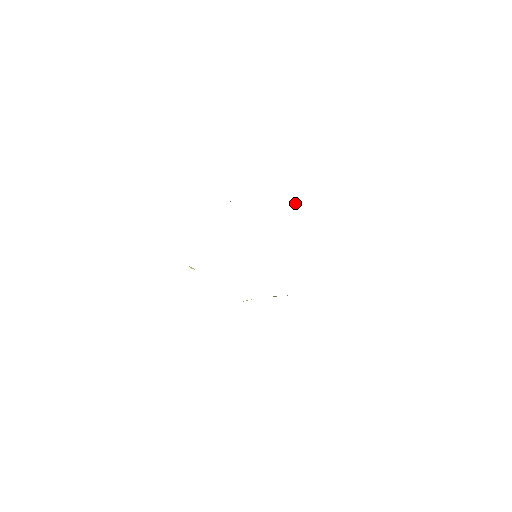
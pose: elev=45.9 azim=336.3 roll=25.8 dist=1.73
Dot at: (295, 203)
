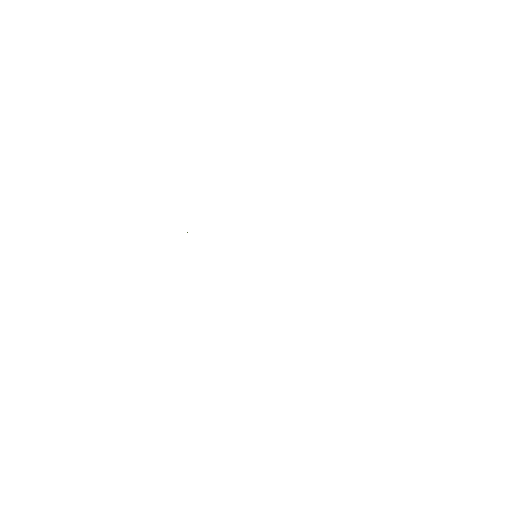
Dot at: occluded
